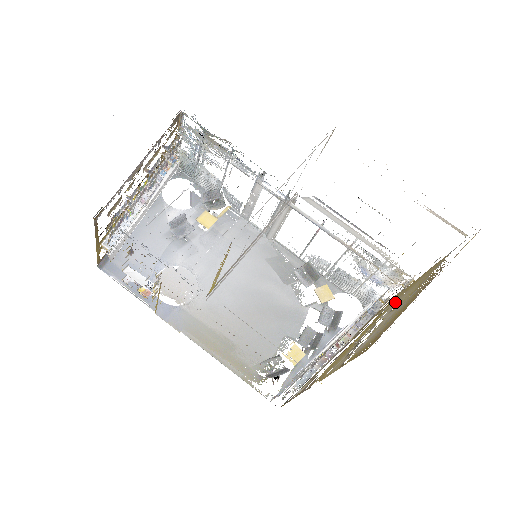
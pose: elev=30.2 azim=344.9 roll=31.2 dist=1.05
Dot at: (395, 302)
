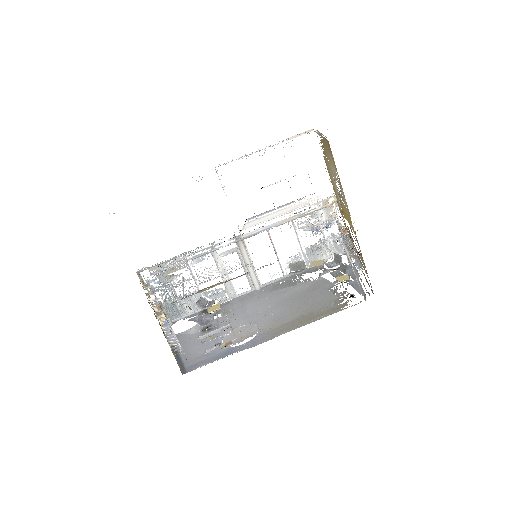
Dot at: occluded
